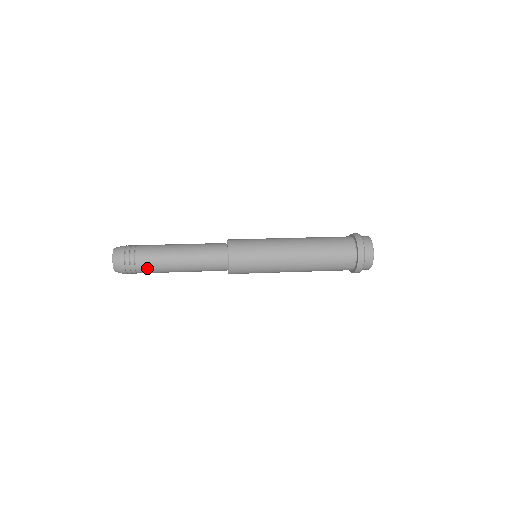
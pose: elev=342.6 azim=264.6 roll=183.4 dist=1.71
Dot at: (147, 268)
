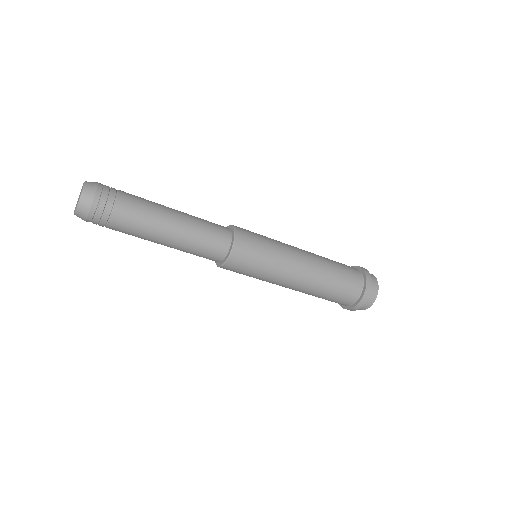
Dot at: (127, 219)
